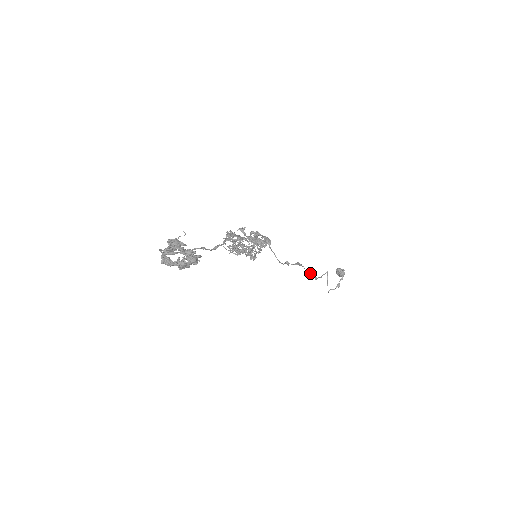
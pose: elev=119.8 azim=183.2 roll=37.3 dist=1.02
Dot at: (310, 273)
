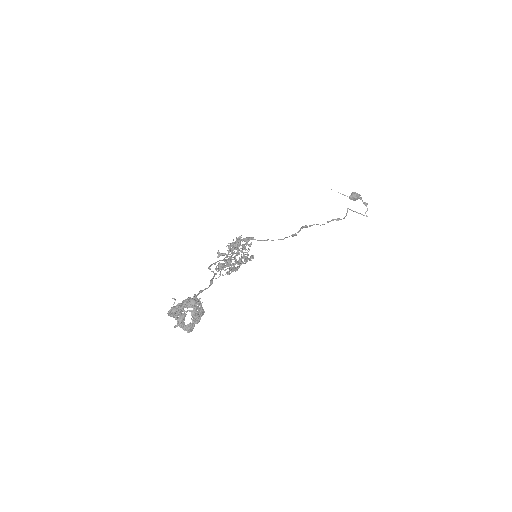
Dot at: (327, 222)
